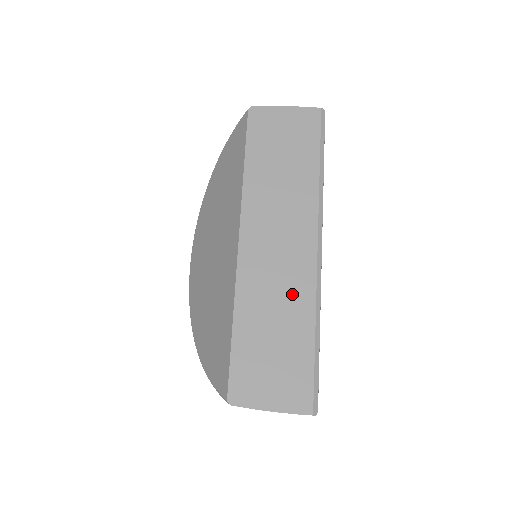
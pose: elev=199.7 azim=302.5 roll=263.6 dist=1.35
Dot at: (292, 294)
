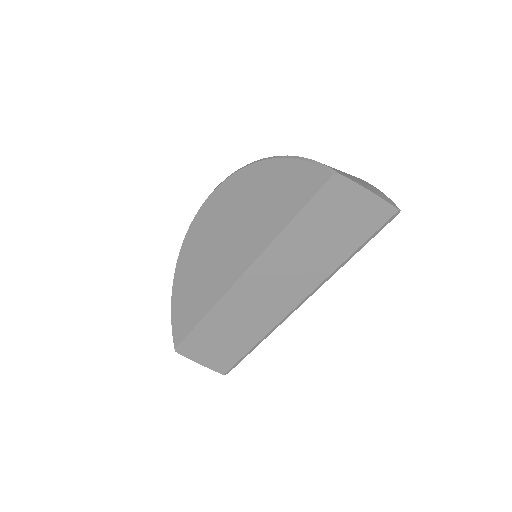
Dot at: (257, 321)
